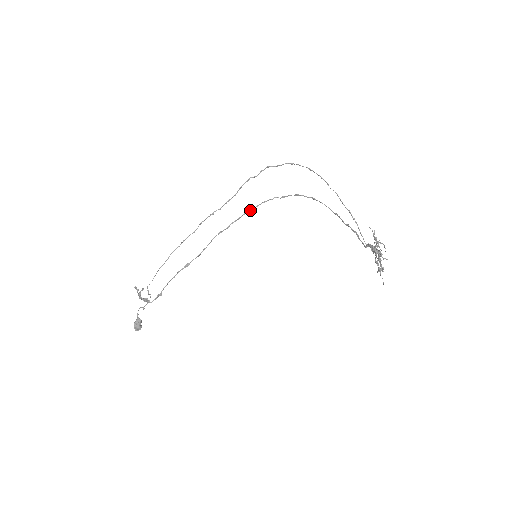
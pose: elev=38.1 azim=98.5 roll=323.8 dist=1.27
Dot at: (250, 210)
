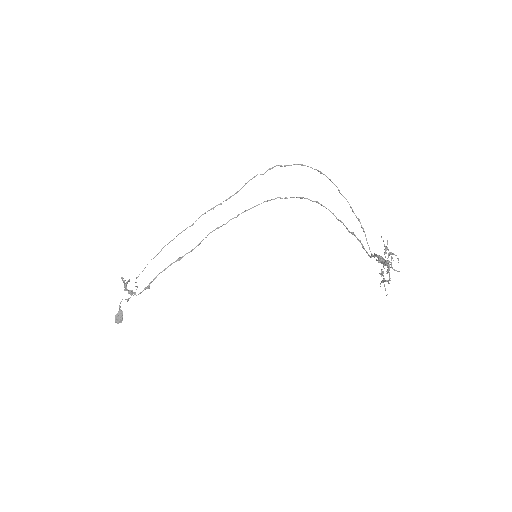
Dot at: (251, 208)
